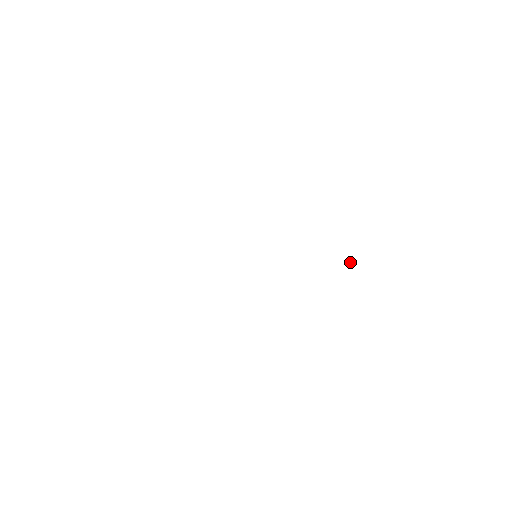
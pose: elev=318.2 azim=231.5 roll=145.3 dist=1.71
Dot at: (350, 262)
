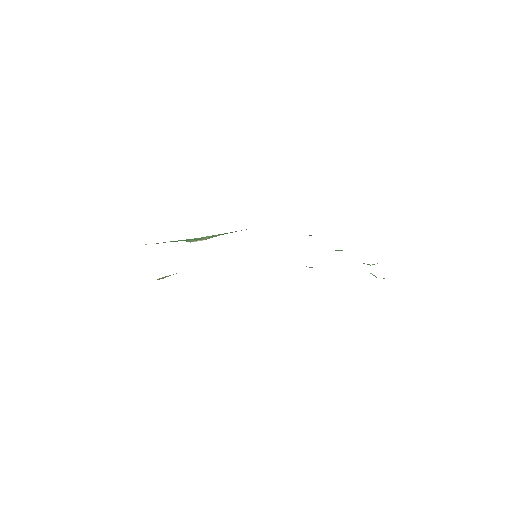
Dot at: (372, 274)
